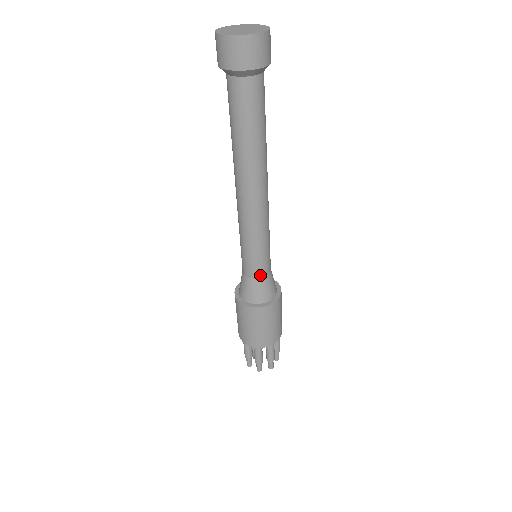
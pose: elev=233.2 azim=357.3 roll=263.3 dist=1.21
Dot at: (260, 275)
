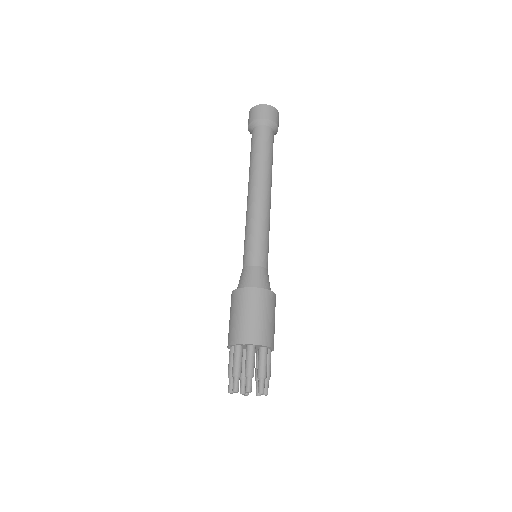
Dot at: (251, 262)
